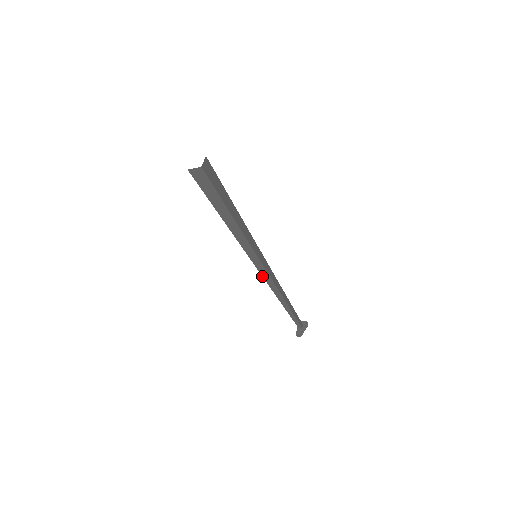
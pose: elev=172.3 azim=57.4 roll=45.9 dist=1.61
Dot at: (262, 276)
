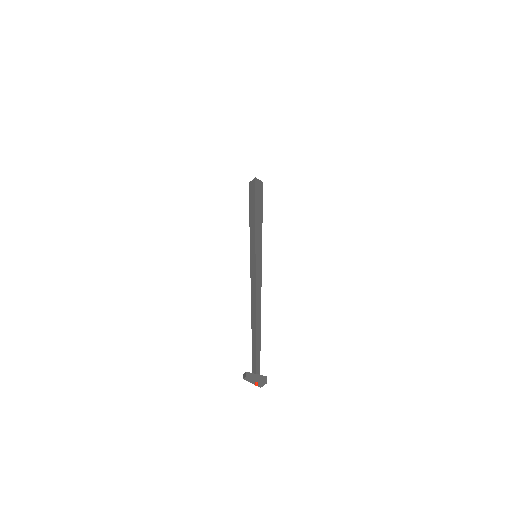
Dot at: (251, 277)
